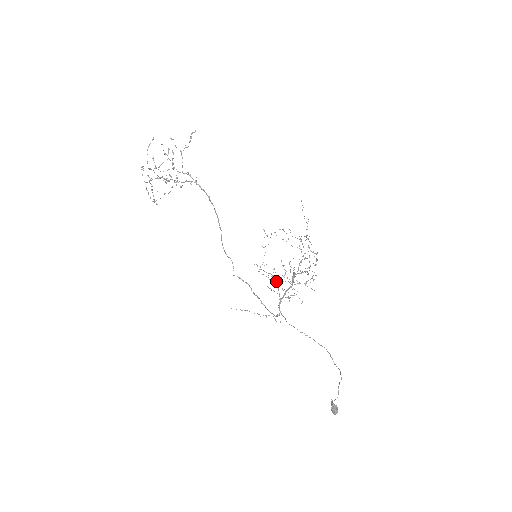
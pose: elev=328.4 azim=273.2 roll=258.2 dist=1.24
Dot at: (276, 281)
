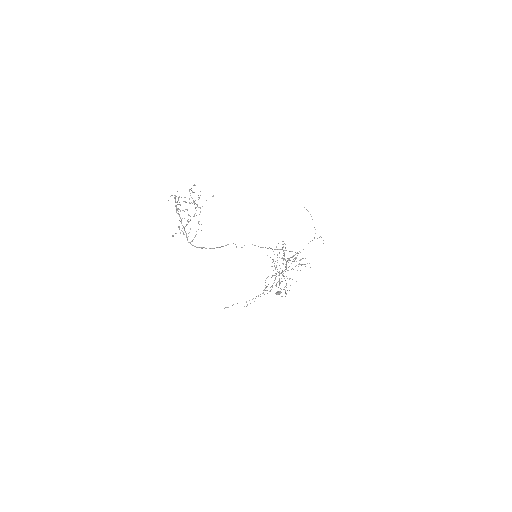
Dot at: occluded
